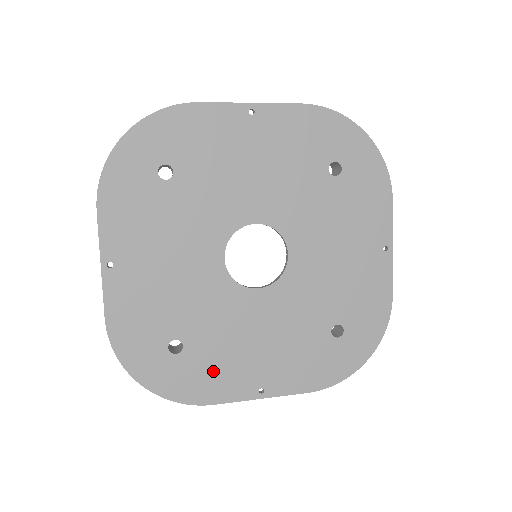
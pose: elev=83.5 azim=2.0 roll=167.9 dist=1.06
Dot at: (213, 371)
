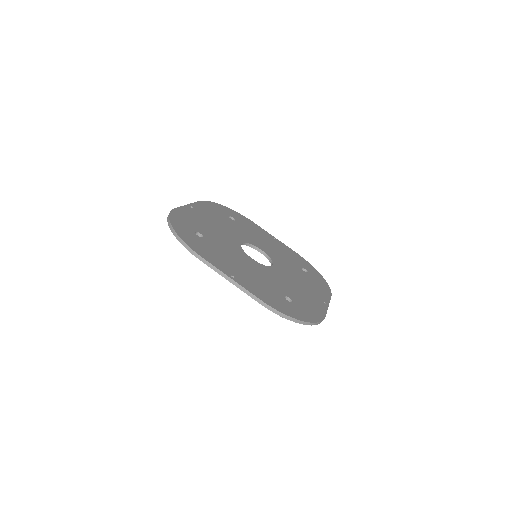
Dot at: (307, 303)
